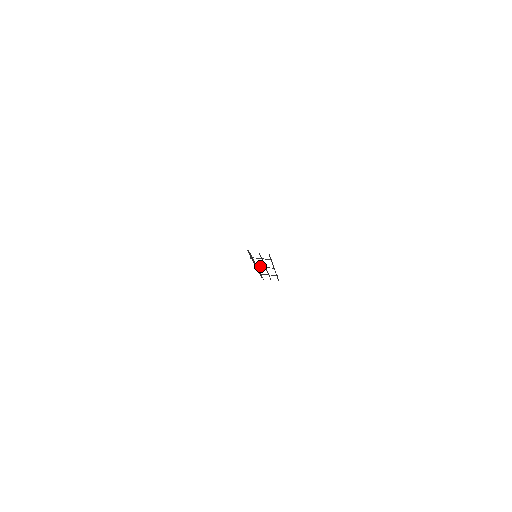
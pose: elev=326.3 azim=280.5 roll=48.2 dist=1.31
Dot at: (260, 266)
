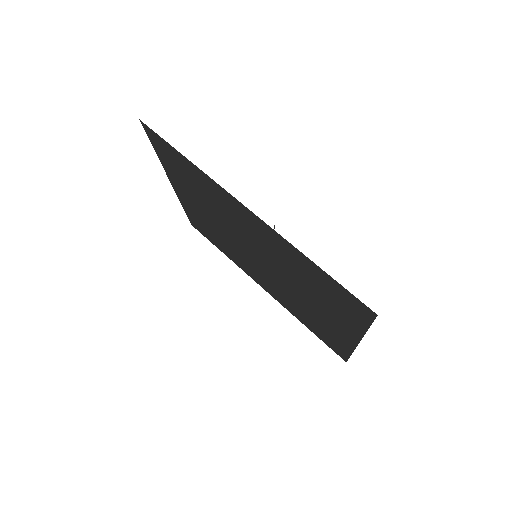
Dot at: occluded
